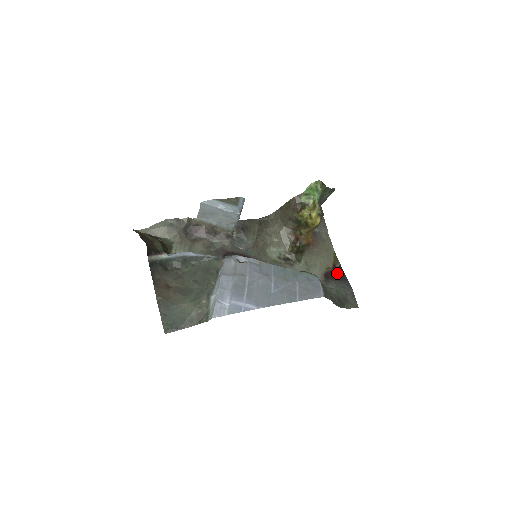
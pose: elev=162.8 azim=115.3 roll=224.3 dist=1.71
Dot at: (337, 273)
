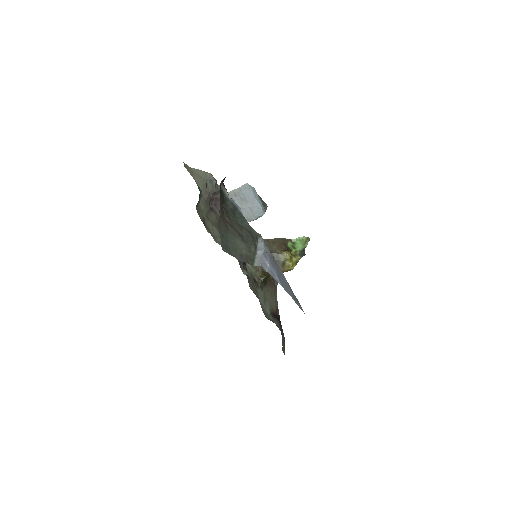
Dot at: occluded
